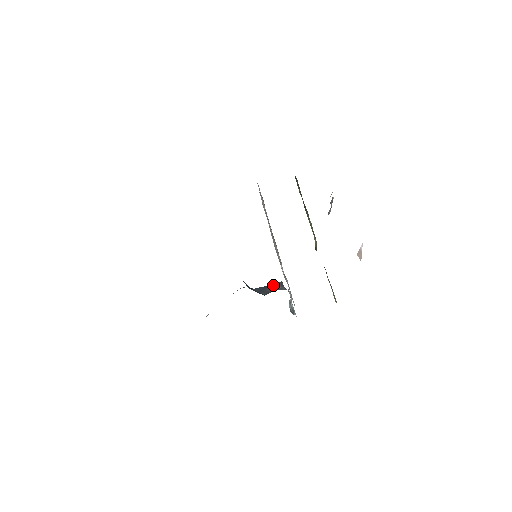
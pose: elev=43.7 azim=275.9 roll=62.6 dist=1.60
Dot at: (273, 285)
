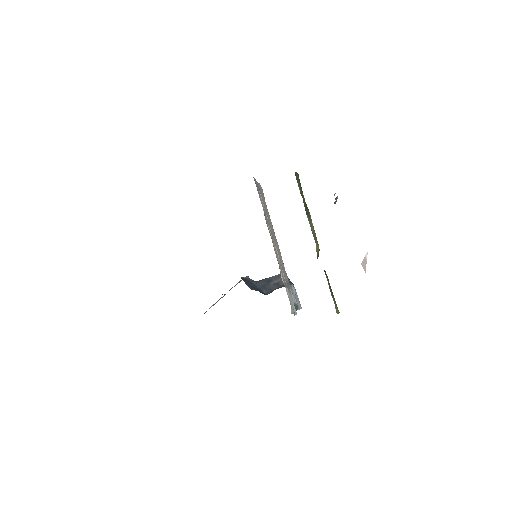
Dot at: (276, 278)
